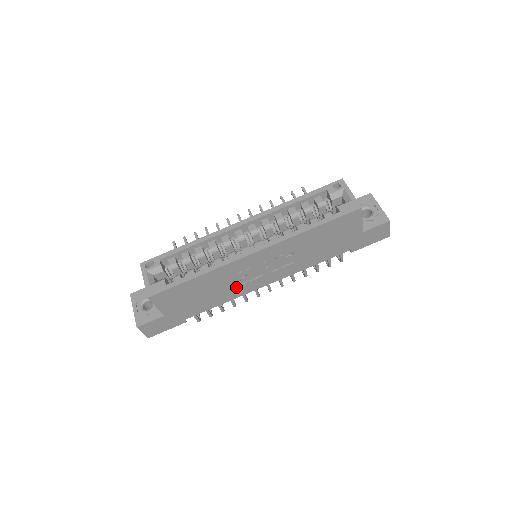
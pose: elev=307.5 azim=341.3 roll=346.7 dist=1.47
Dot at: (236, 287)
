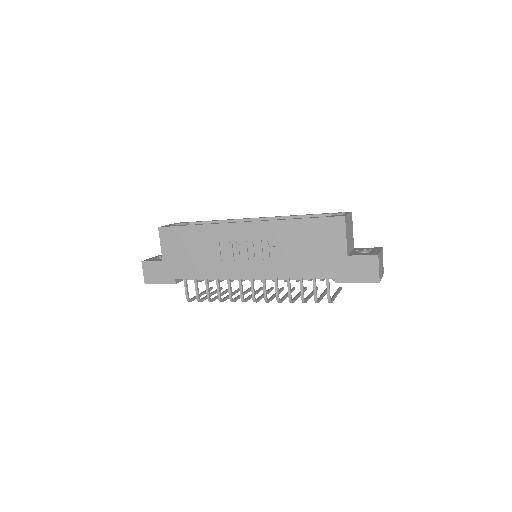
Dot at: (222, 262)
